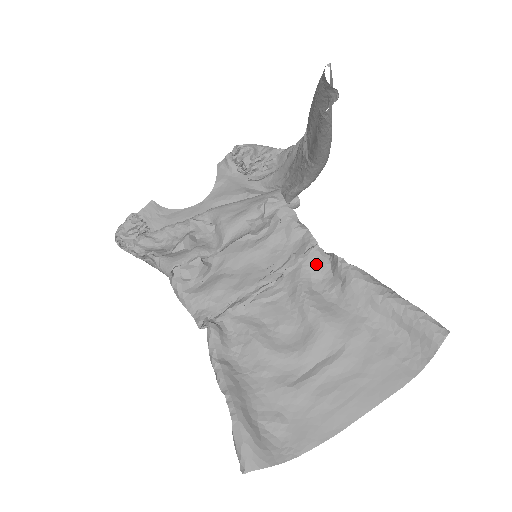
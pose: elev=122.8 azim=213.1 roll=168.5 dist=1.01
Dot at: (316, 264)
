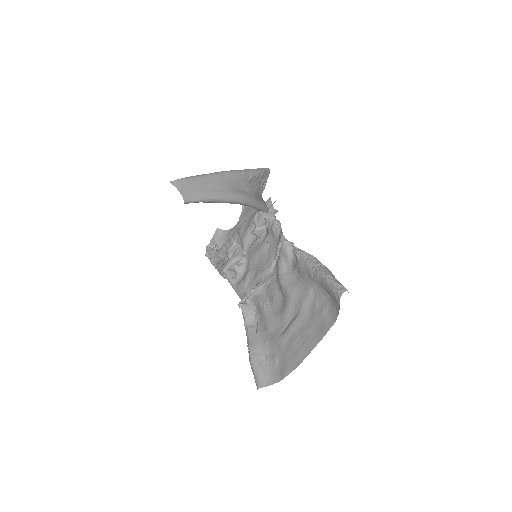
Dot at: (286, 253)
